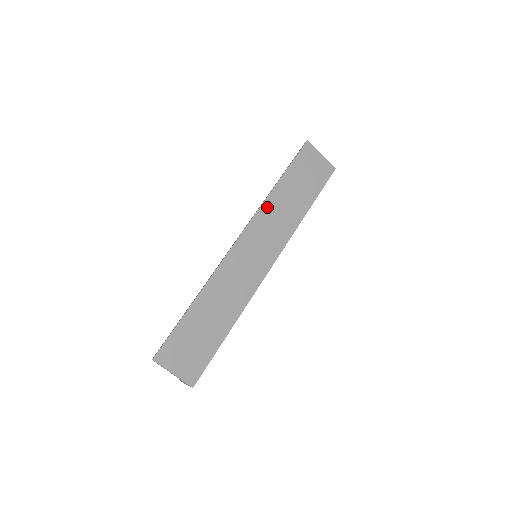
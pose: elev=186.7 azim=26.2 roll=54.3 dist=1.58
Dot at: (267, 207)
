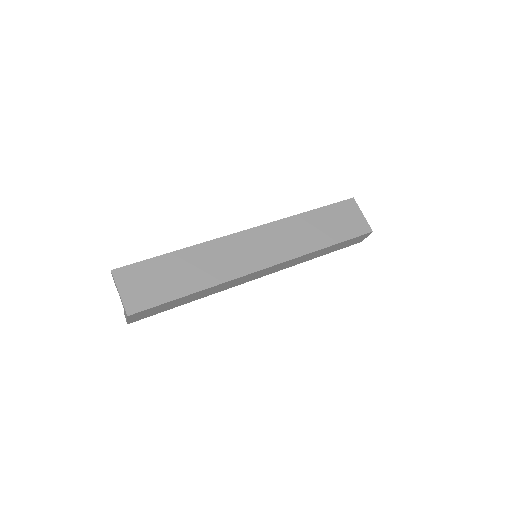
Dot at: (287, 223)
